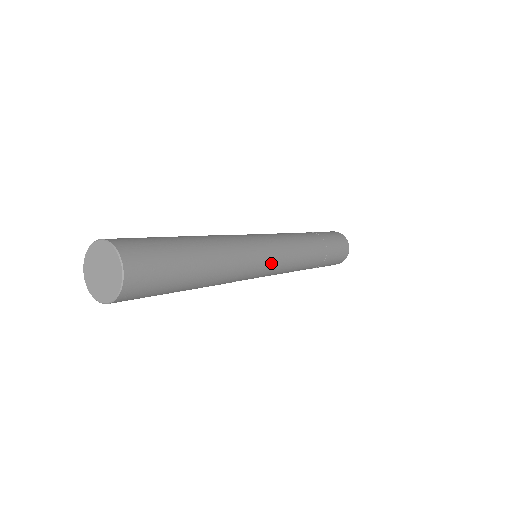
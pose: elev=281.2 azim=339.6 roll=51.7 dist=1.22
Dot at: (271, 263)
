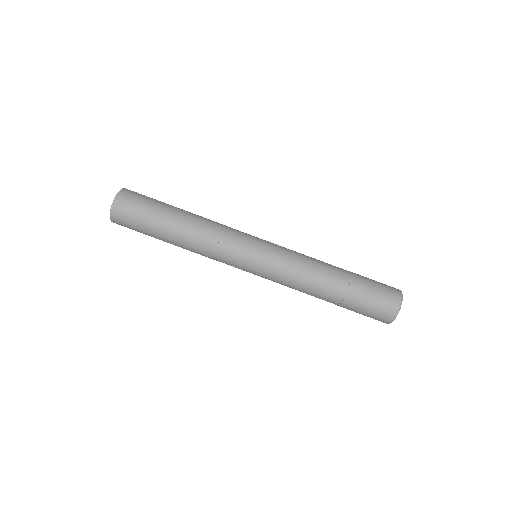
Dot at: (252, 259)
